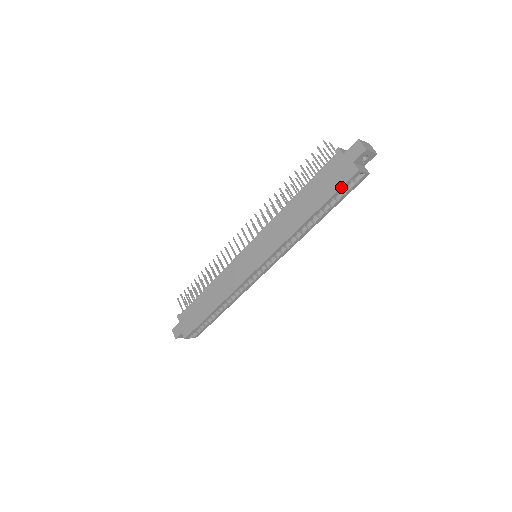
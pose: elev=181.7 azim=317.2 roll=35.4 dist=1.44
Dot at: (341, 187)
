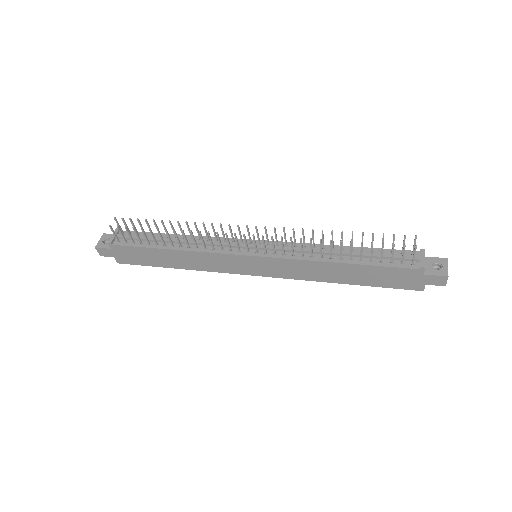
Dot at: occluded
